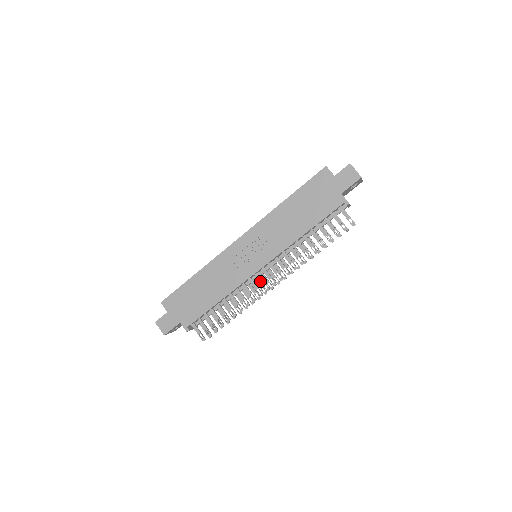
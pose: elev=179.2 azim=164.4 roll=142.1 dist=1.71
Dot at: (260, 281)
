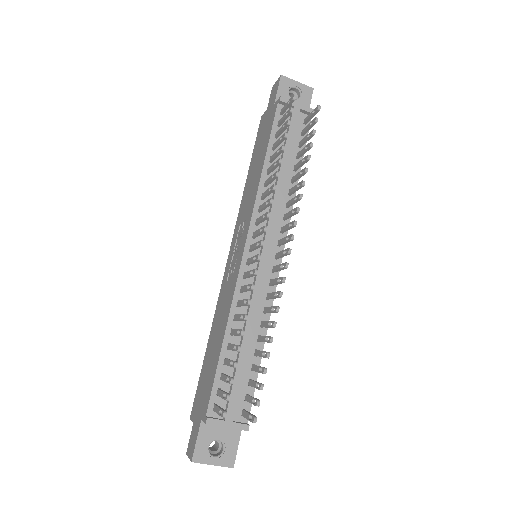
Dot at: (250, 262)
